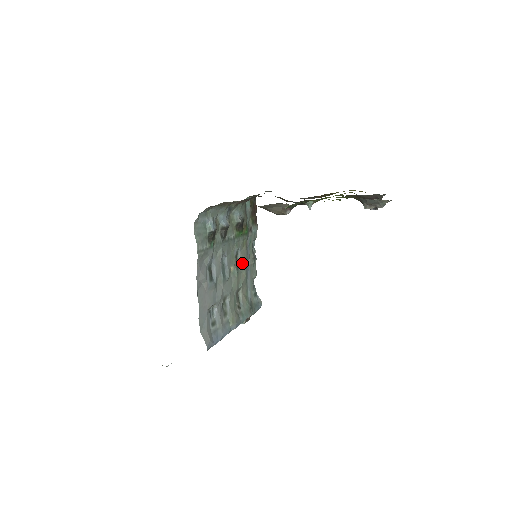
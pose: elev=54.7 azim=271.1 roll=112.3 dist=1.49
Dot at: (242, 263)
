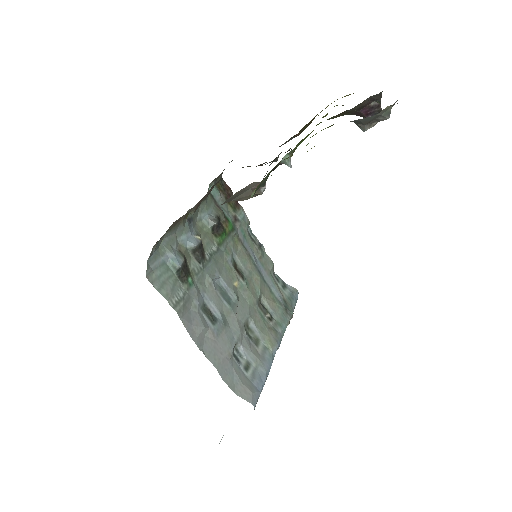
Dot at: (246, 266)
